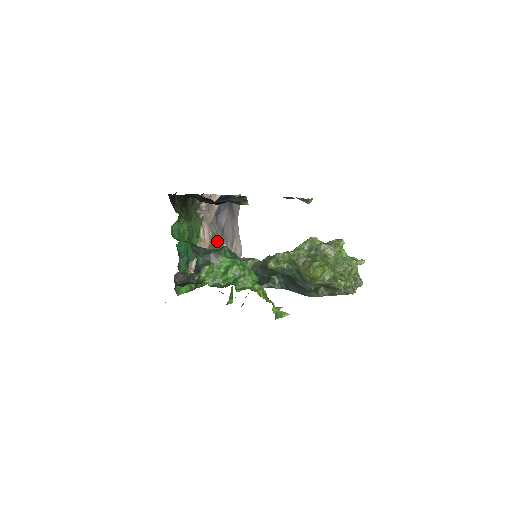
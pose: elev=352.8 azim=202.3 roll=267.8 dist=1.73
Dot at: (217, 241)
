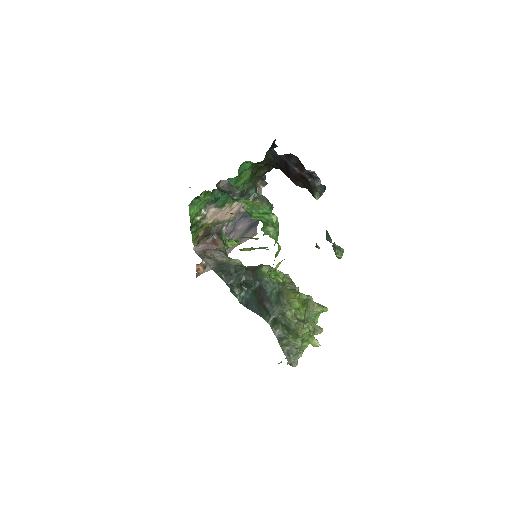
Dot at: (227, 229)
